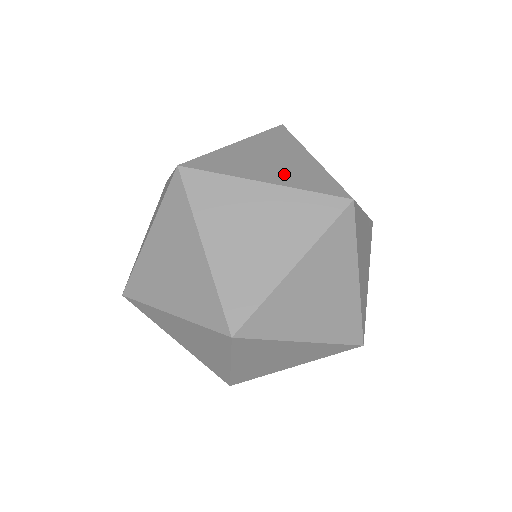
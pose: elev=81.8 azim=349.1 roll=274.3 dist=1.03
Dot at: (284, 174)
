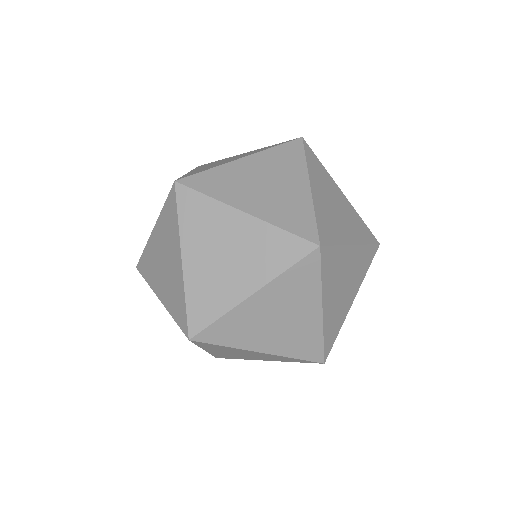
Dot at: (352, 227)
